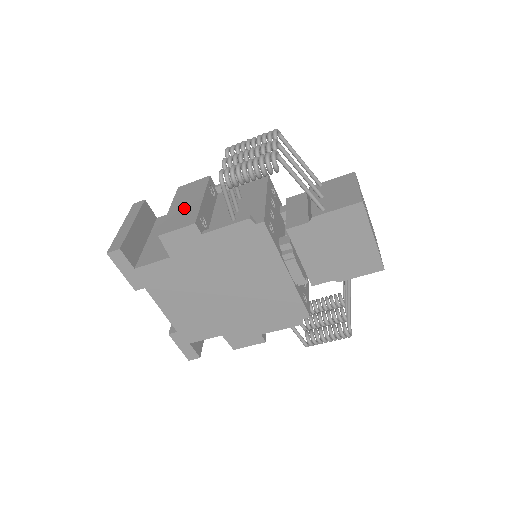
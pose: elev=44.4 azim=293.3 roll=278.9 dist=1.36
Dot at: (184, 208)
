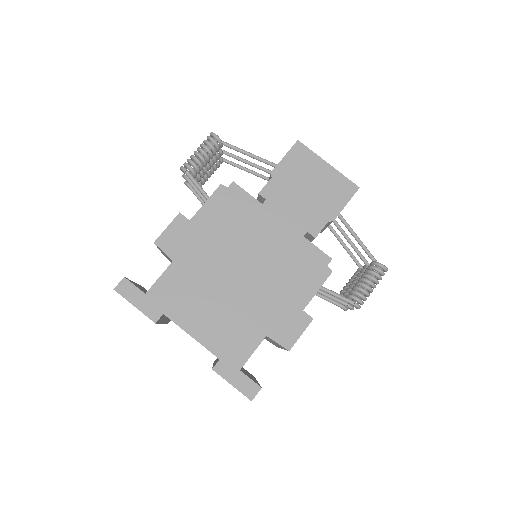
Dot at: occluded
